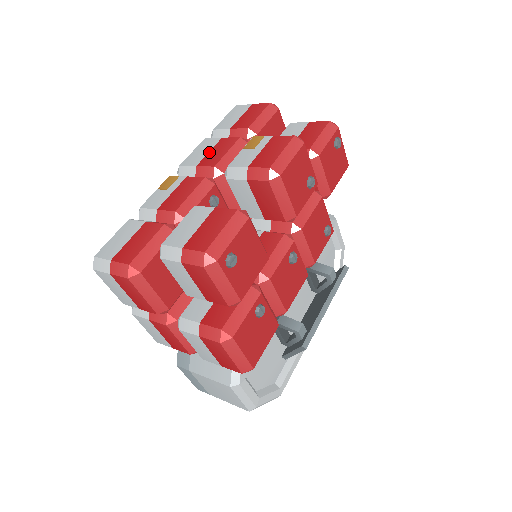
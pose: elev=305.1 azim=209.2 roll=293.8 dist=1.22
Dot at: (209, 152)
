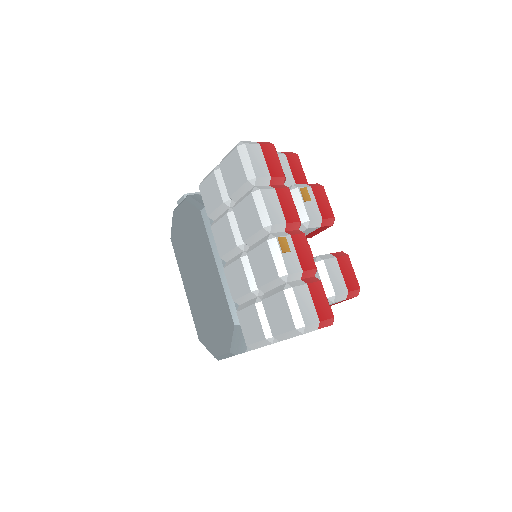
Dot at: (282, 207)
